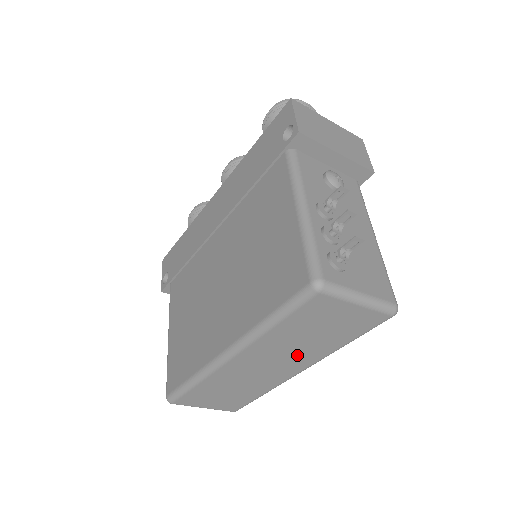
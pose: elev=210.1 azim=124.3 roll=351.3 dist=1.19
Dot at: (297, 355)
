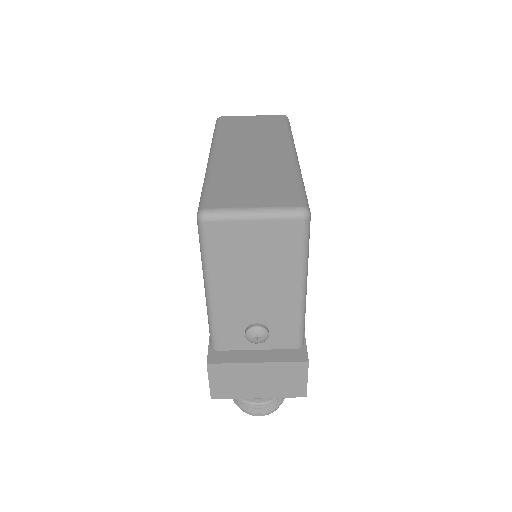
Dot at: (264, 141)
